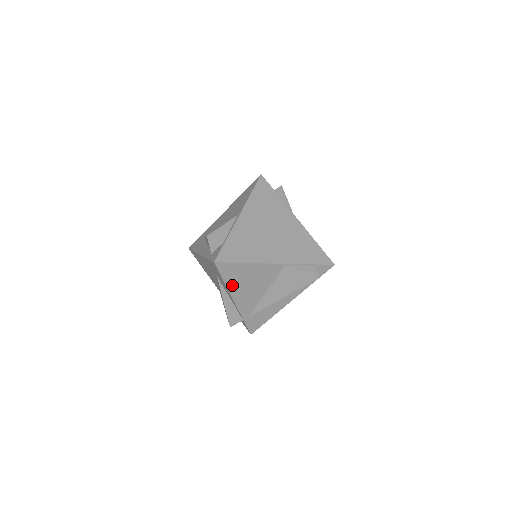
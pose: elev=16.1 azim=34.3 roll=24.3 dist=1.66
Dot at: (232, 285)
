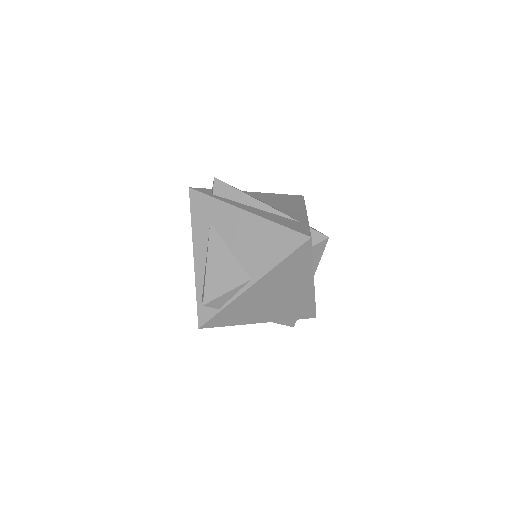
Dot at: occluded
